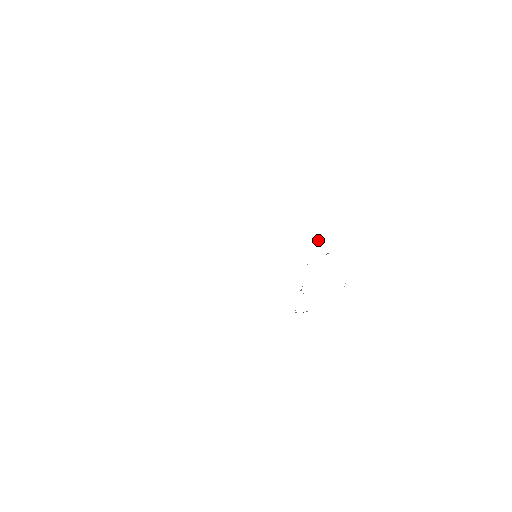
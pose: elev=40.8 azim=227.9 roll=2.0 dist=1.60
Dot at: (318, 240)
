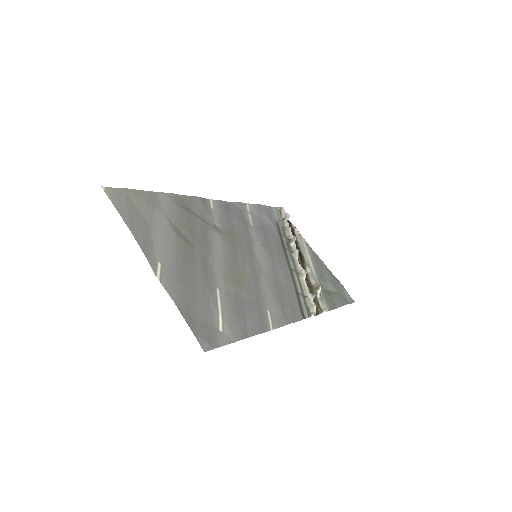
Dot at: occluded
